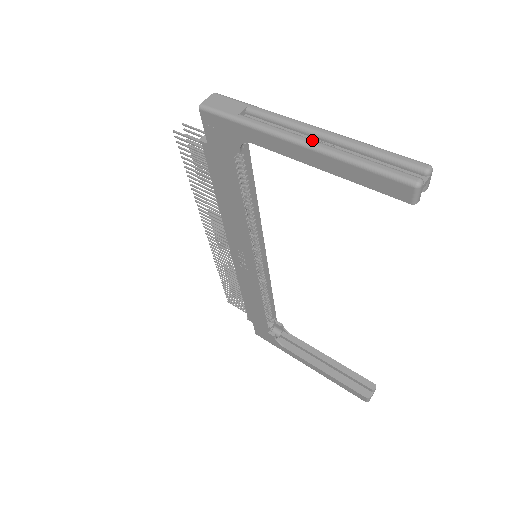
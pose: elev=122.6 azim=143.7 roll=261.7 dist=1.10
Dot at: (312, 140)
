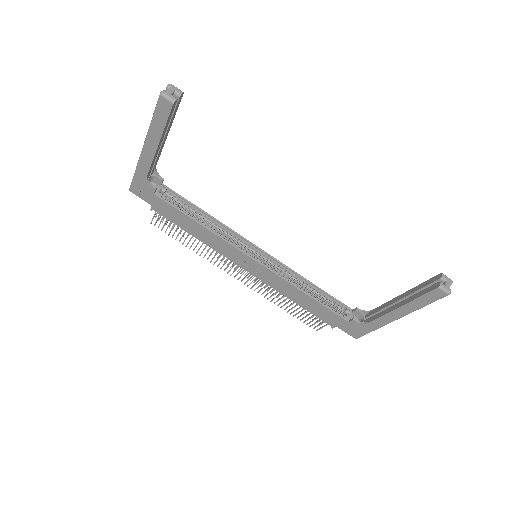
Dot at: (146, 139)
